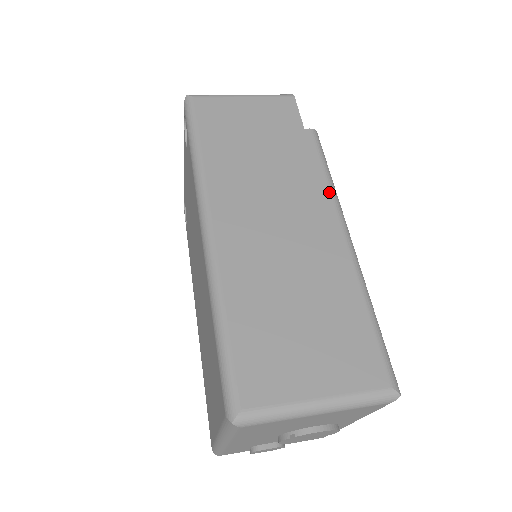
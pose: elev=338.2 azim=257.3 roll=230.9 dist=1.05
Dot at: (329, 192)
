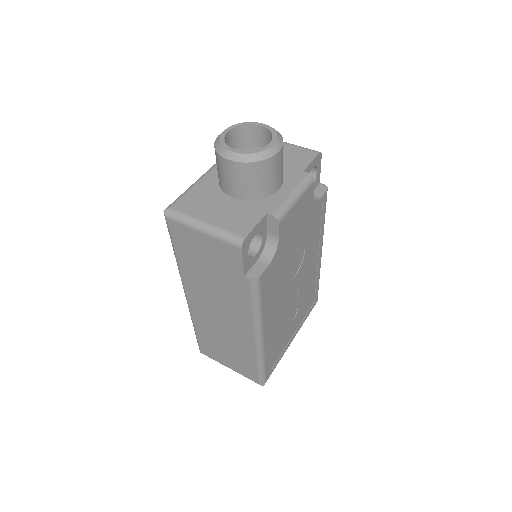
Dot at: (251, 318)
